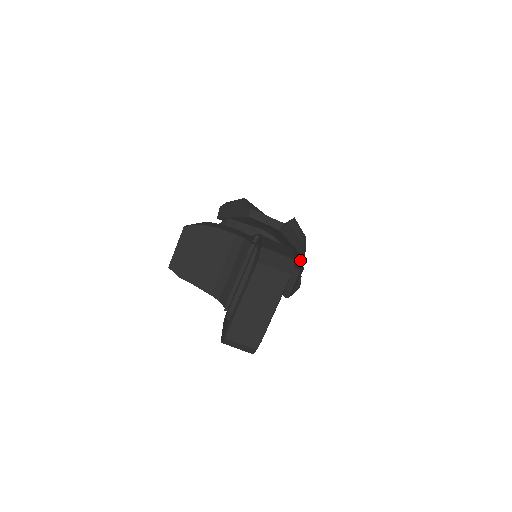
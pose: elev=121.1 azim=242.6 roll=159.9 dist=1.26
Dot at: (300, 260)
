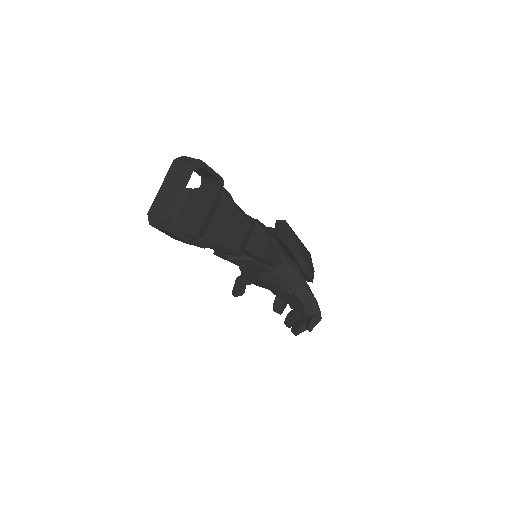
Dot at: (301, 269)
